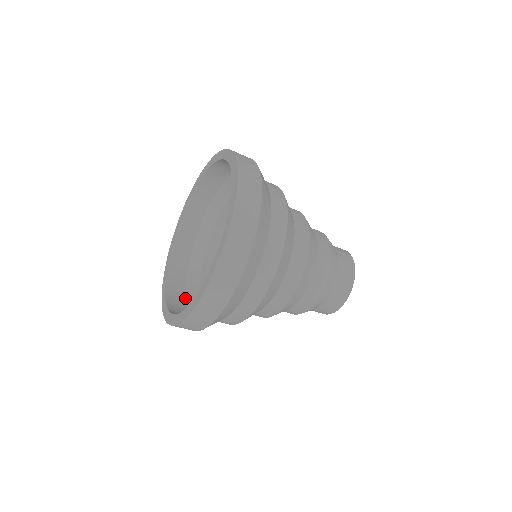
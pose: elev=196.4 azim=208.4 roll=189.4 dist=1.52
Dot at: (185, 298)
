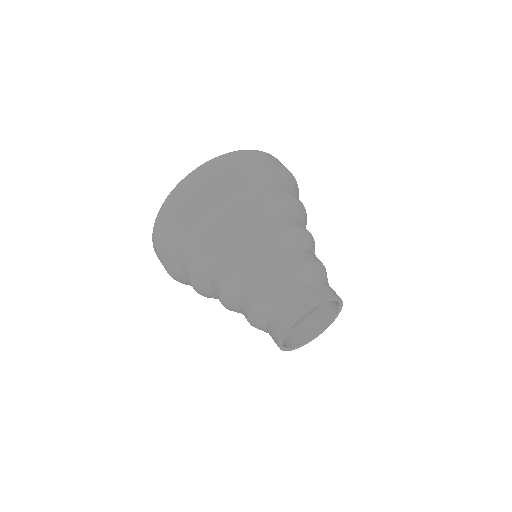
Dot at: occluded
